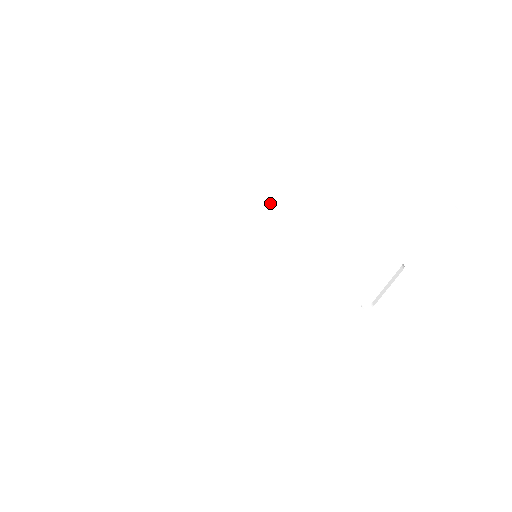
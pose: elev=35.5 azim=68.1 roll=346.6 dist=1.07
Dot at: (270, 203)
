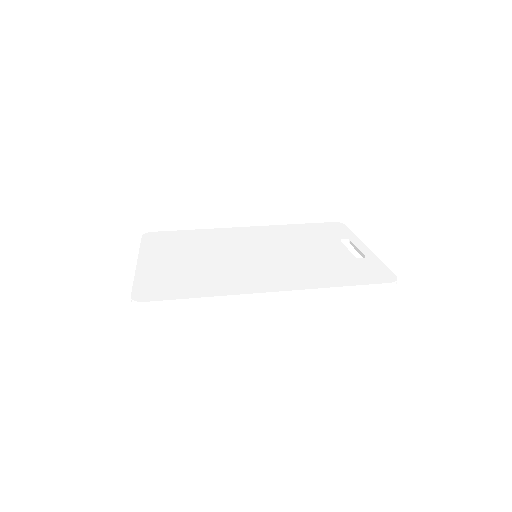
Dot at: occluded
